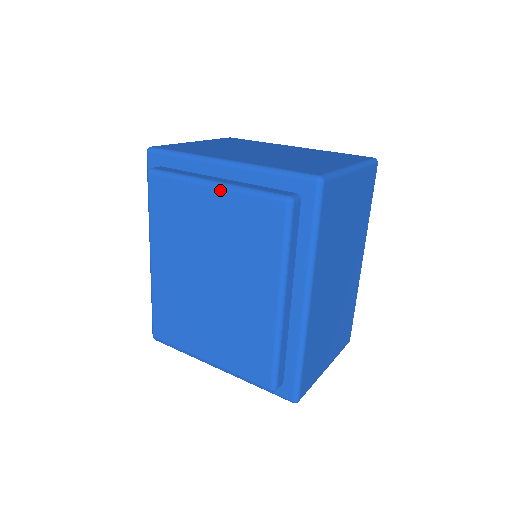
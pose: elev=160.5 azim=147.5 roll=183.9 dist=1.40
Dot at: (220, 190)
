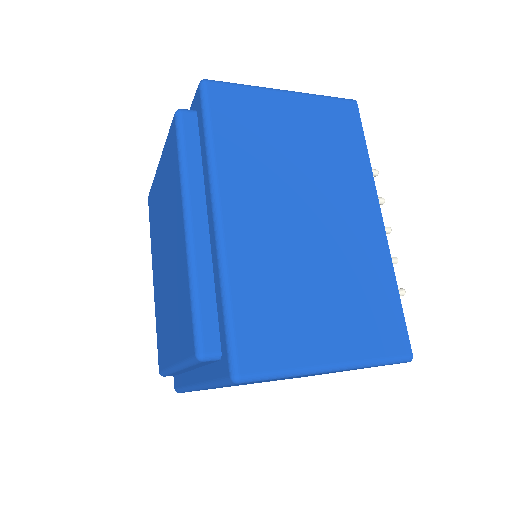
Dot at: (161, 158)
